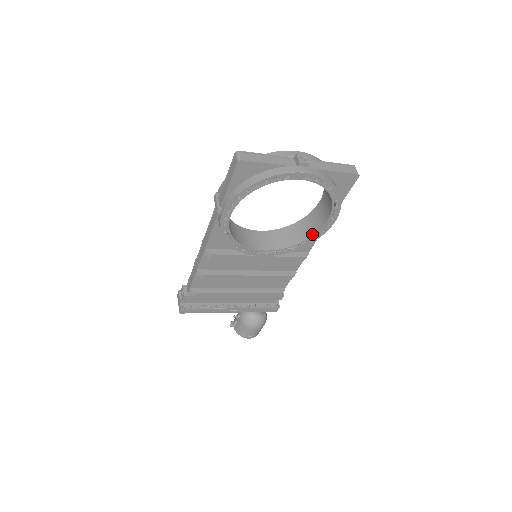
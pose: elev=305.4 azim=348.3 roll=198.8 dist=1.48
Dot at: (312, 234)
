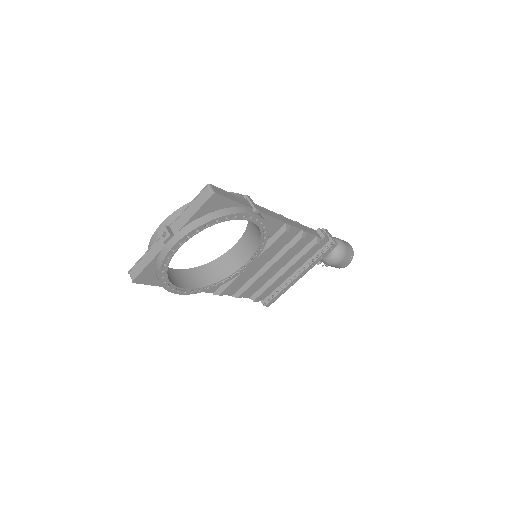
Dot at: (259, 229)
